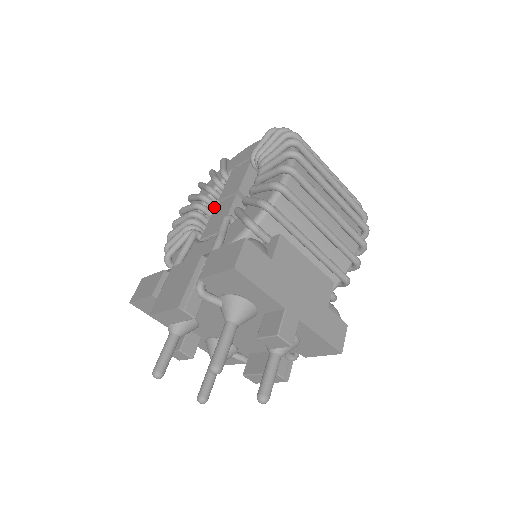
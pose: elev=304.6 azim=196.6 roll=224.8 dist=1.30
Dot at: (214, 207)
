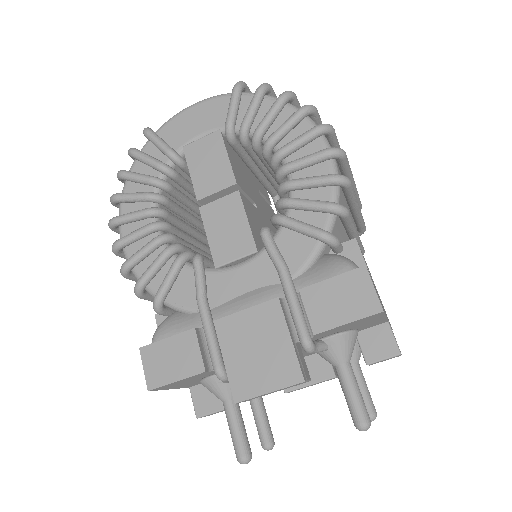
Dot at: (171, 206)
